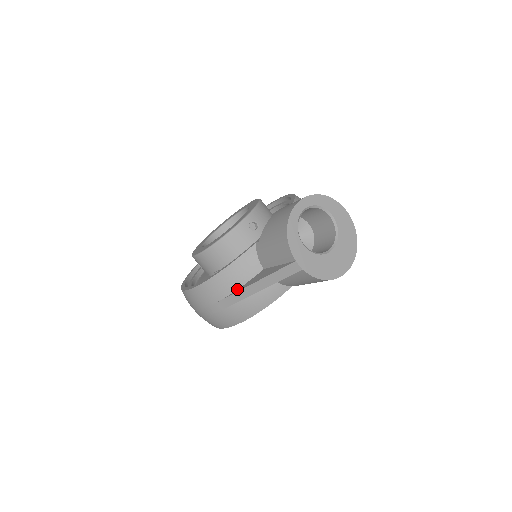
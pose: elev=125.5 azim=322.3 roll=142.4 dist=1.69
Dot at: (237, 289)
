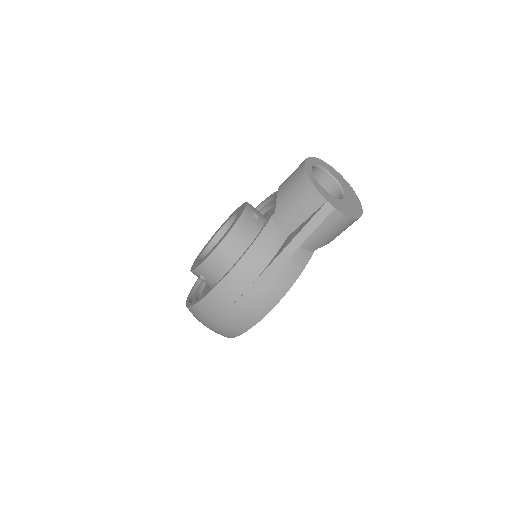
Dot at: (269, 262)
